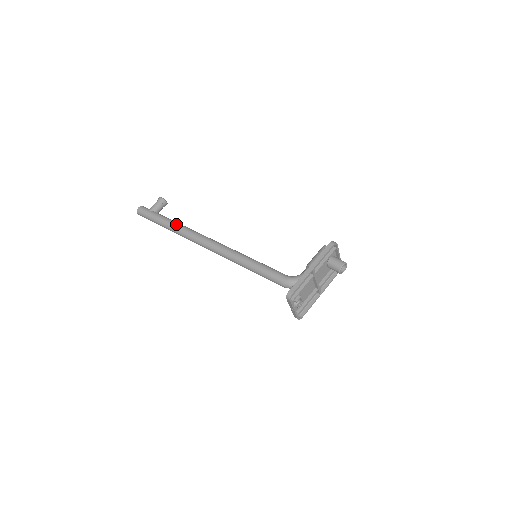
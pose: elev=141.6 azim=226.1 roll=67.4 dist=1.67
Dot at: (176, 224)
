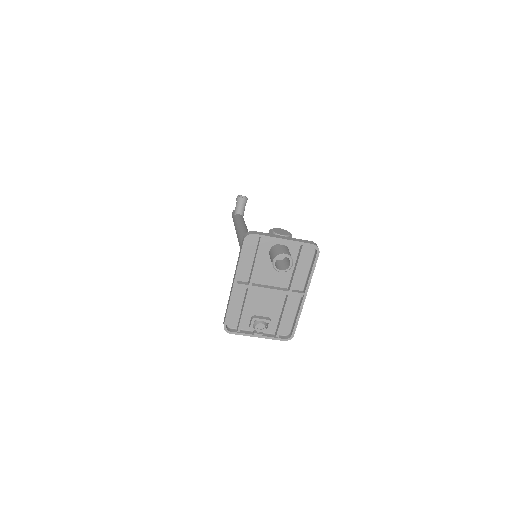
Dot at: (236, 228)
